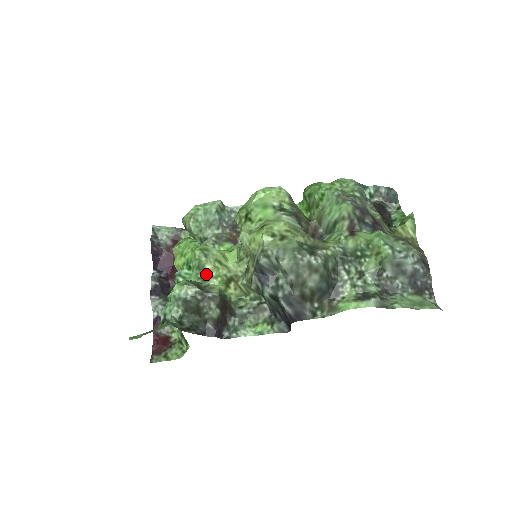
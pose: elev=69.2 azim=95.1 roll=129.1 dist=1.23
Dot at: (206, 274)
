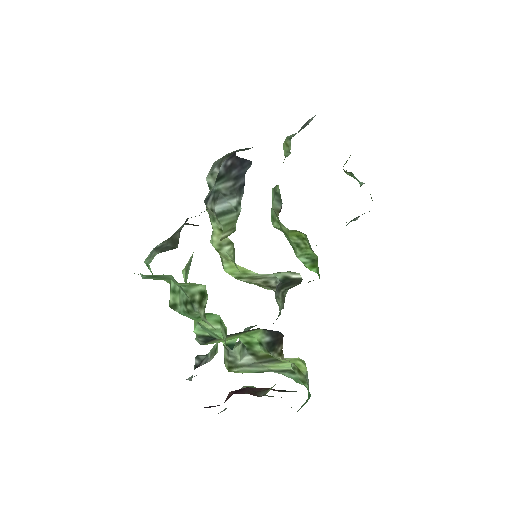
Dot at: (191, 261)
